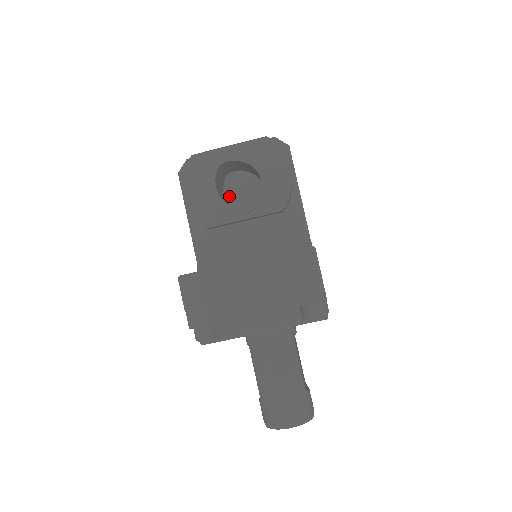
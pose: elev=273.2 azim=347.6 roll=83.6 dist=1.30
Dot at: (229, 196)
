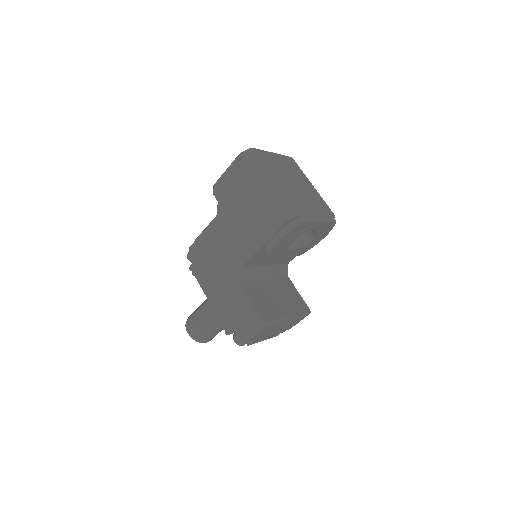
Dot at: occluded
